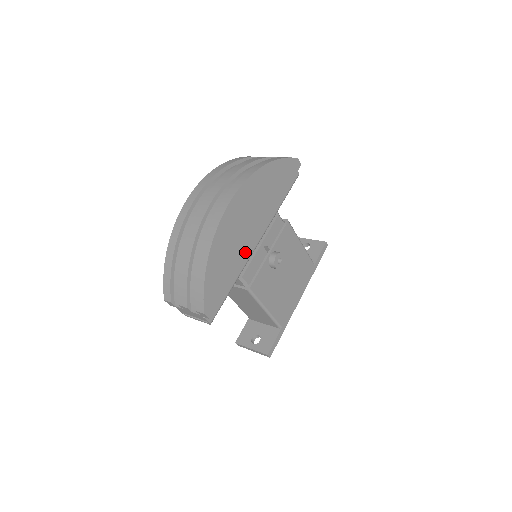
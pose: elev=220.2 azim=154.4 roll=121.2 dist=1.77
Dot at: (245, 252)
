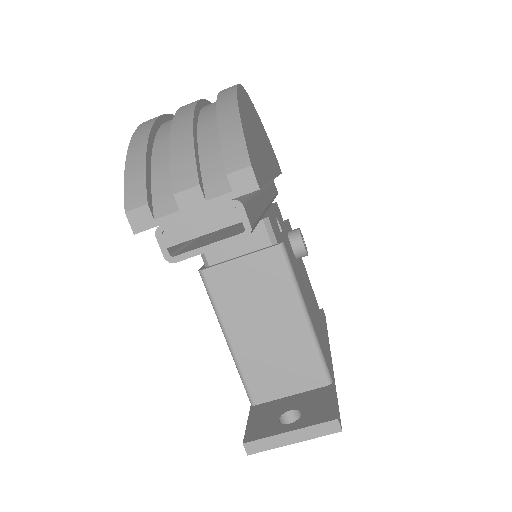
Dot at: occluded
